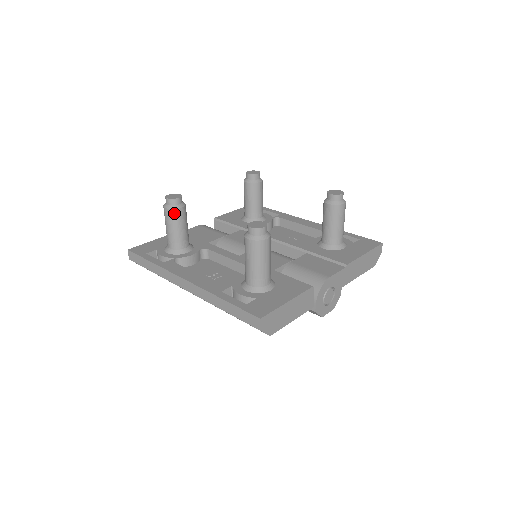
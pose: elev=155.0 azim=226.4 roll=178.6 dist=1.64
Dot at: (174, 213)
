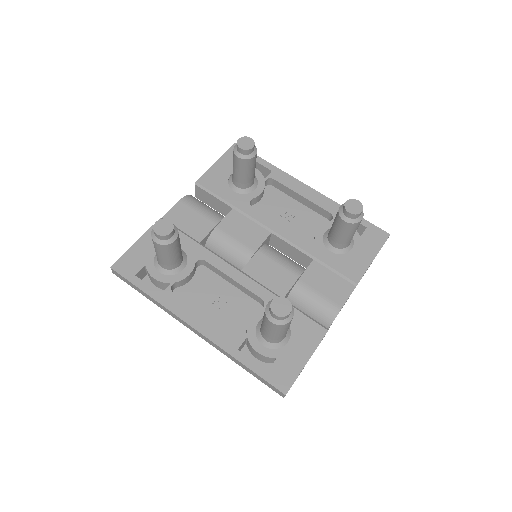
Dot at: (167, 247)
